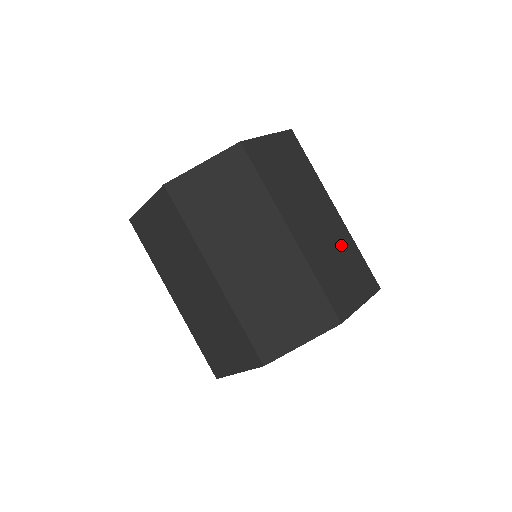
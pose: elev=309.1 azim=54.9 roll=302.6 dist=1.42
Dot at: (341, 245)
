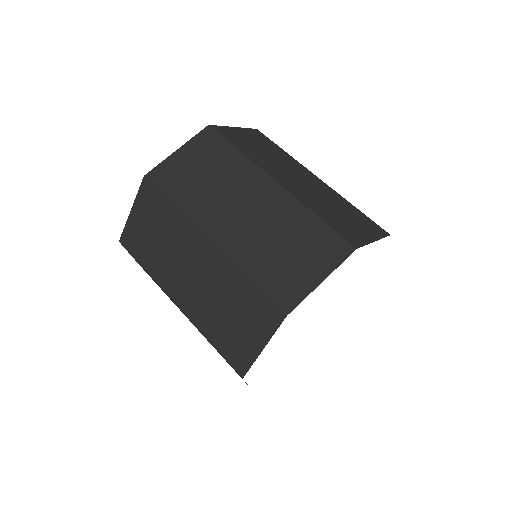
Dot at: (333, 200)
